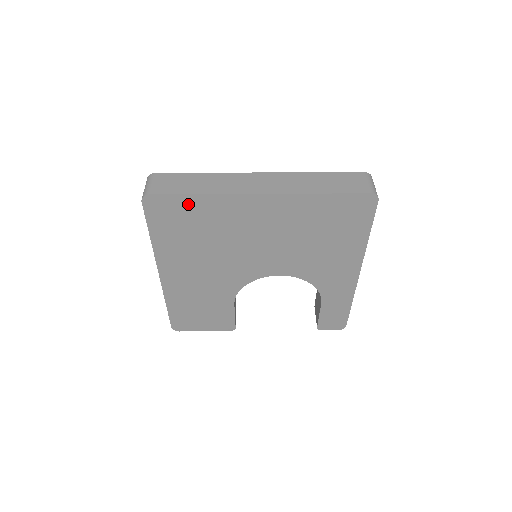
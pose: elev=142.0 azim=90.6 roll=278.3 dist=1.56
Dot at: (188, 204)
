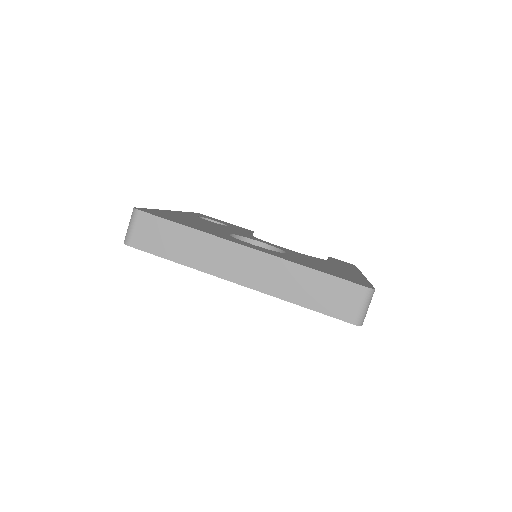
Dot at: occluded
